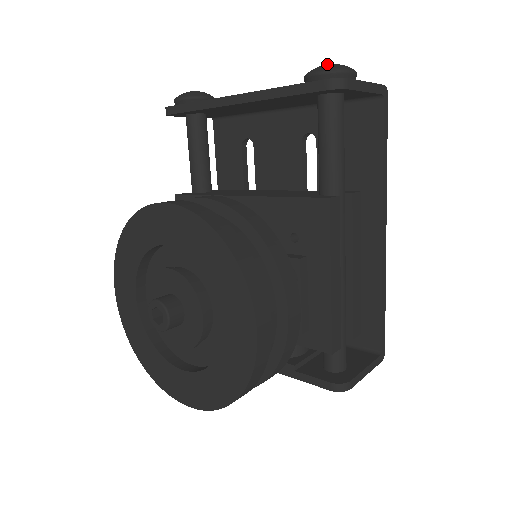
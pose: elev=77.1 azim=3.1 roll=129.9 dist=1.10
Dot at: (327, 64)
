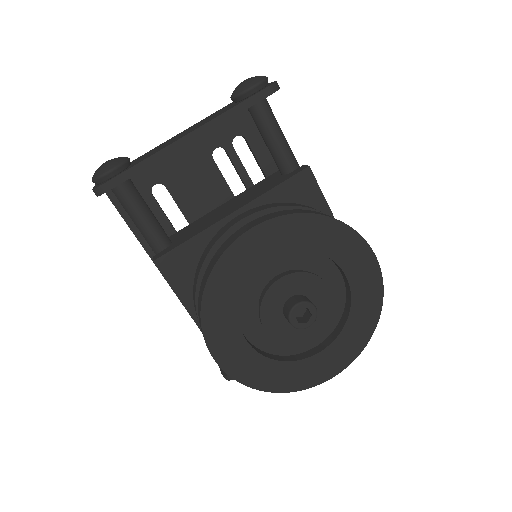
Dot at: (249, 79)
